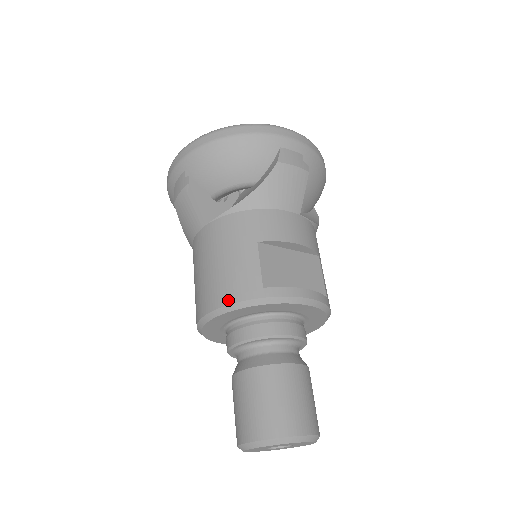
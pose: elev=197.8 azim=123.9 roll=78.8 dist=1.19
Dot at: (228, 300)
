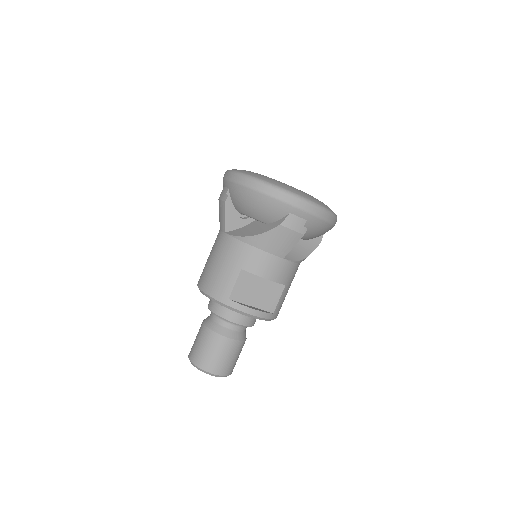
Dot at: (209, 292)
